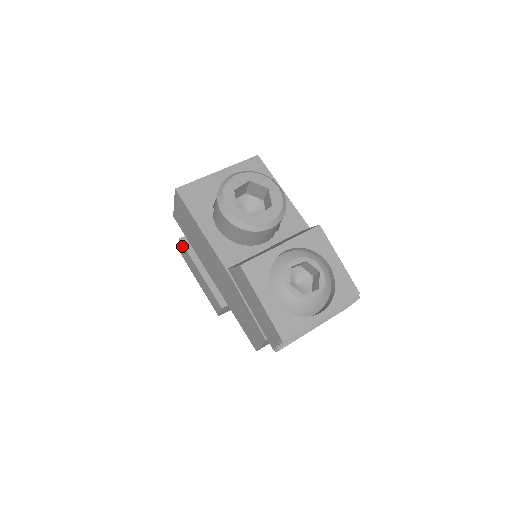
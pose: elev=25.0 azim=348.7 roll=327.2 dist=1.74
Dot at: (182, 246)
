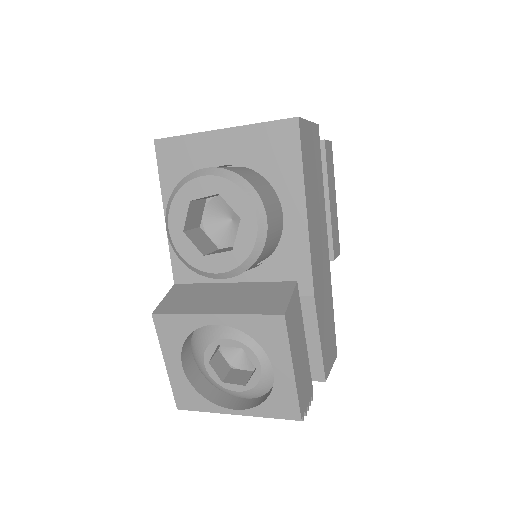
Dot at: occluded
